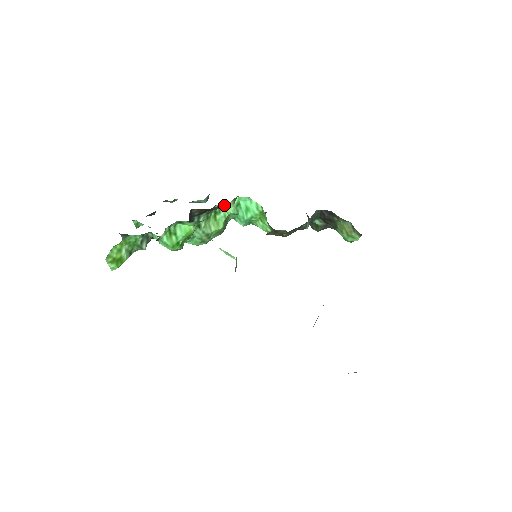
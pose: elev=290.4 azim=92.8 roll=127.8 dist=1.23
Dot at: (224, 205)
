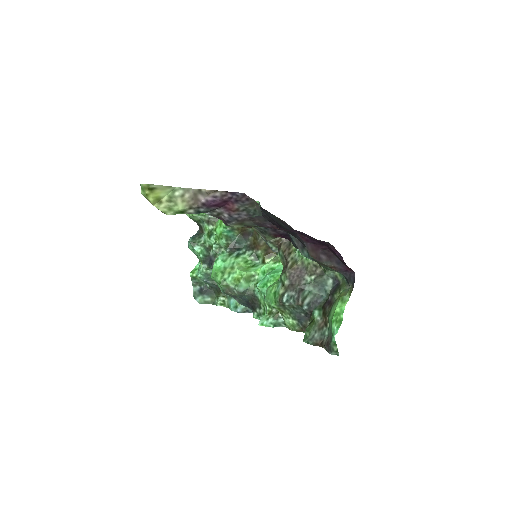
Dot at: (268, 252)
